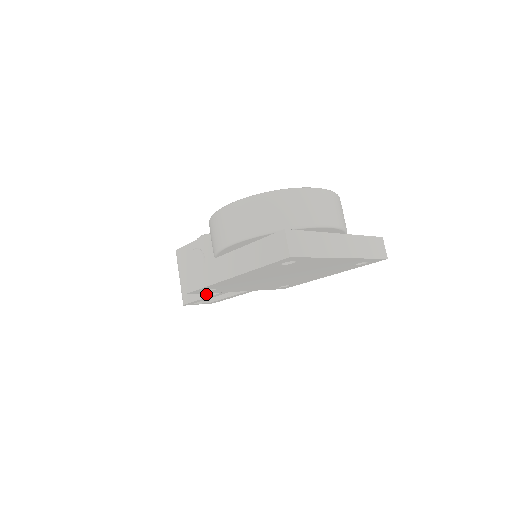
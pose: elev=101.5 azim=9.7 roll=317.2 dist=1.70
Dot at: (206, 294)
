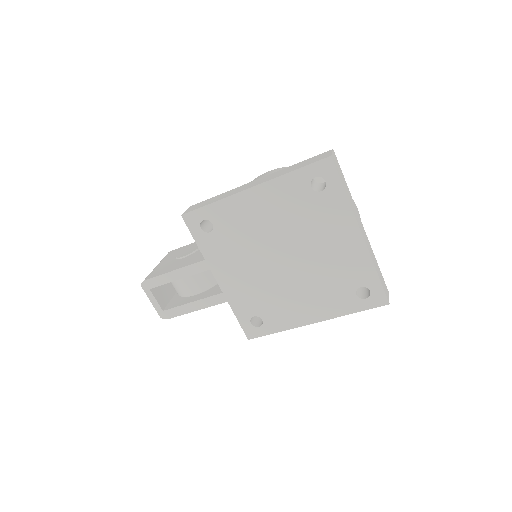
Dot at: (182, 266)
